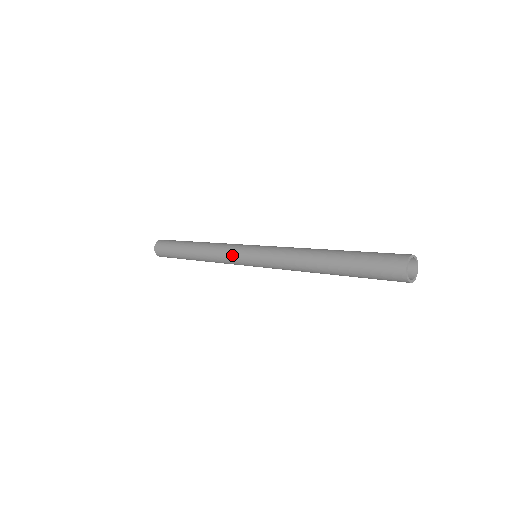
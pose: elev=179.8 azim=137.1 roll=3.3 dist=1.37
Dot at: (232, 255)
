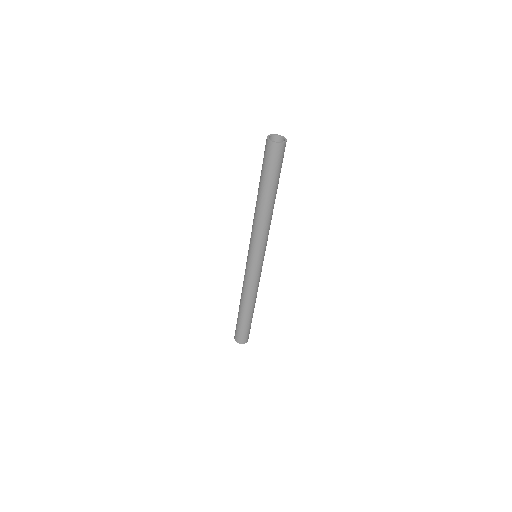
Dot at: (245, 269)
